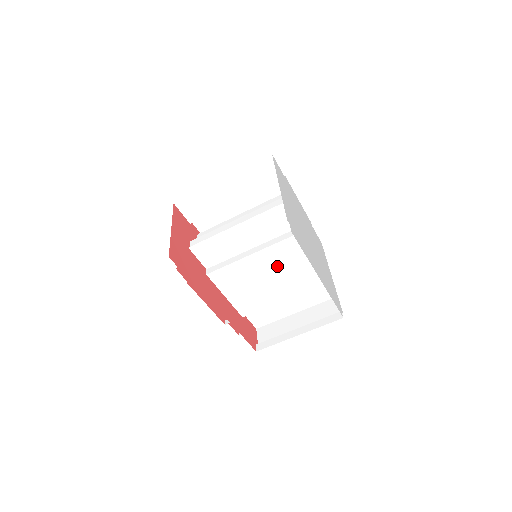
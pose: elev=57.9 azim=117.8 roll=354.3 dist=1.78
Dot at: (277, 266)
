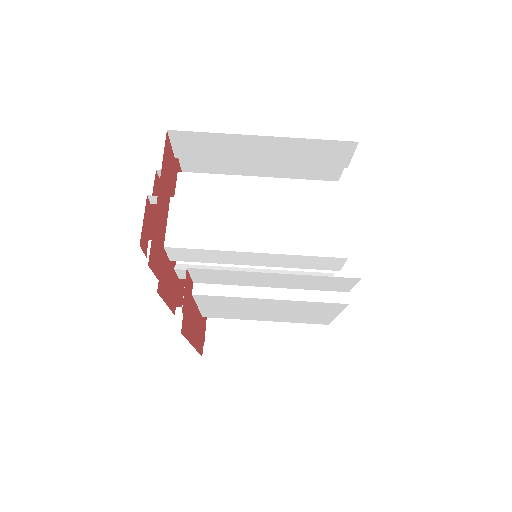
Dot at: (289, 309)
